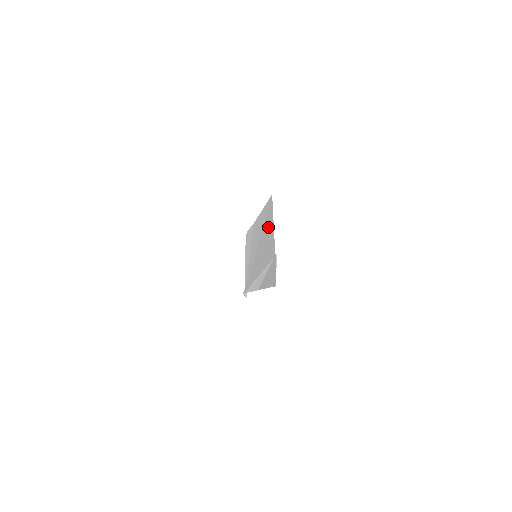
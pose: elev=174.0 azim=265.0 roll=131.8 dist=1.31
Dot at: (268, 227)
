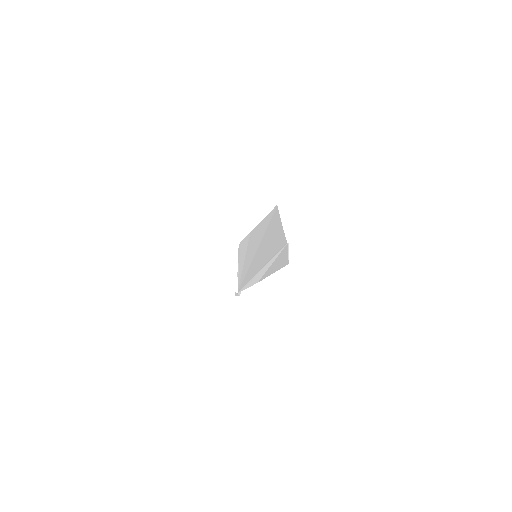
Dot at: (274, 229)
